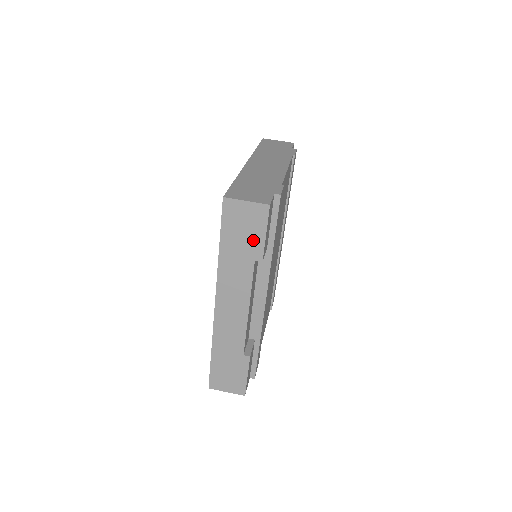
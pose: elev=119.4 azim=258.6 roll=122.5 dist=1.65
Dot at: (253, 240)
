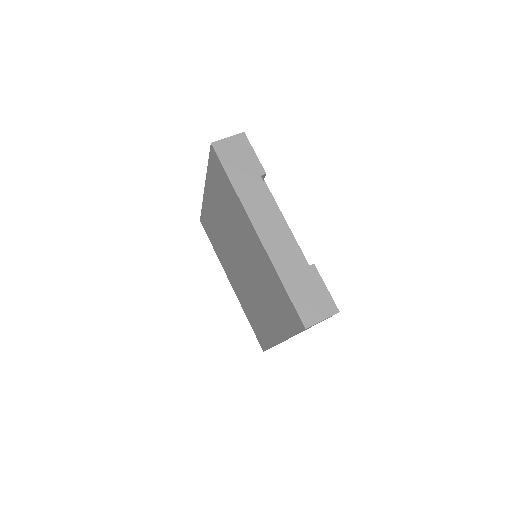
Dot at: (249, 161)
